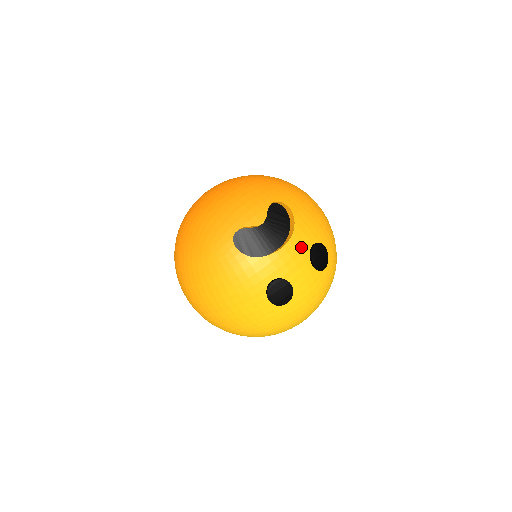
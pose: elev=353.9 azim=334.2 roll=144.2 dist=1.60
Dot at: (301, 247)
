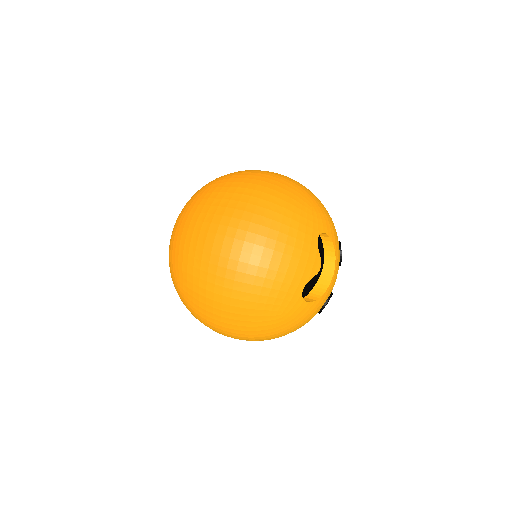
Dot at: (338, 262)
